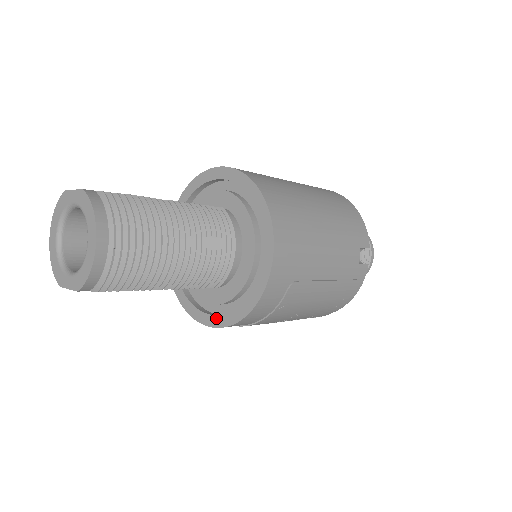
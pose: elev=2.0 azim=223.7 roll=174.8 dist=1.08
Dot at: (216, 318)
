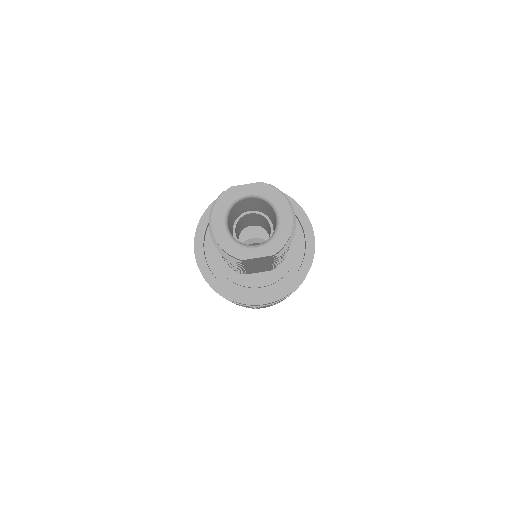
Dot at: (271, 295)
